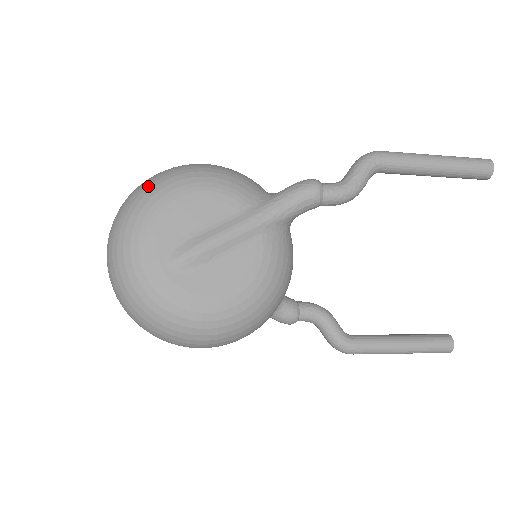
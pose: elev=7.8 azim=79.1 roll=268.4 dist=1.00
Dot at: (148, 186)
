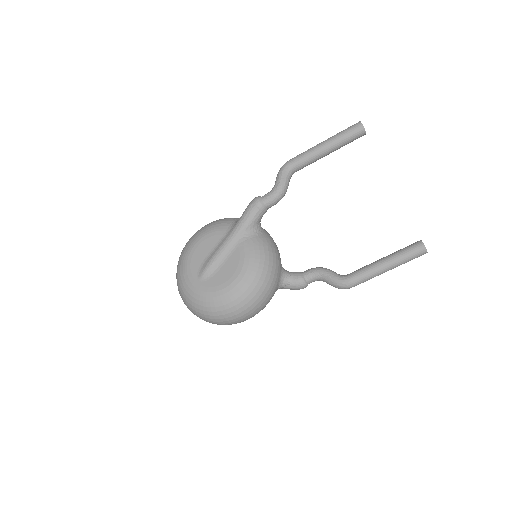
Dot at: (183, 249)
